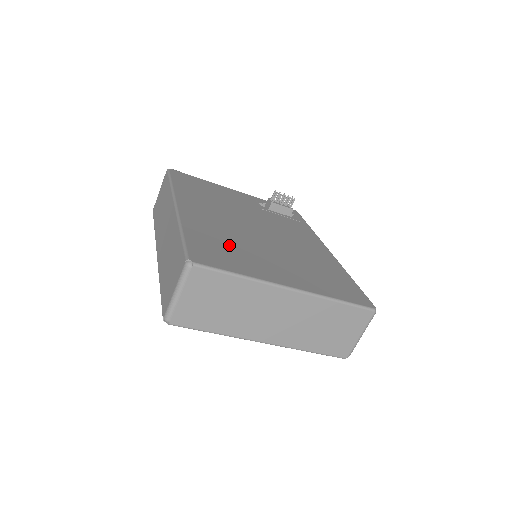
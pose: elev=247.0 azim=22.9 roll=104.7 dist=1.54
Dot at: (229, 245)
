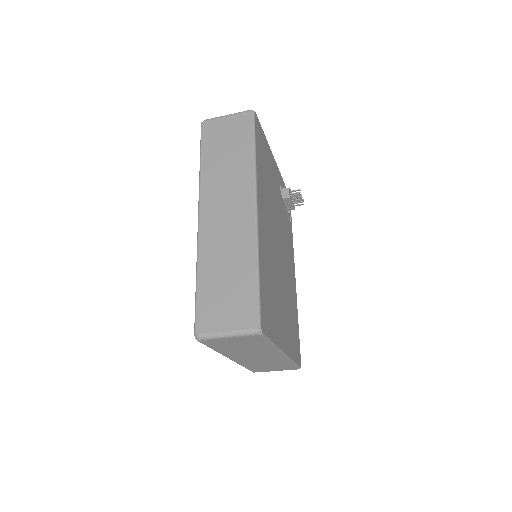
Dot at: (272, 289)
